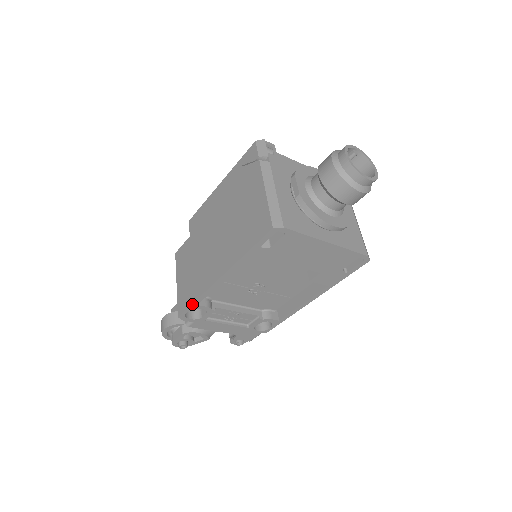
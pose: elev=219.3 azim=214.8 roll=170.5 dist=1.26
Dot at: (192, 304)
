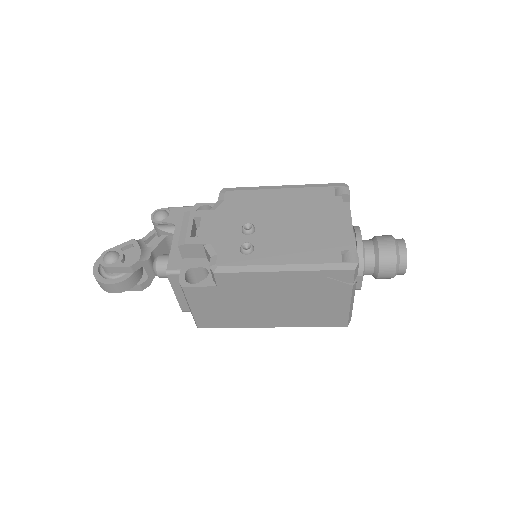
Dot at: occluded
